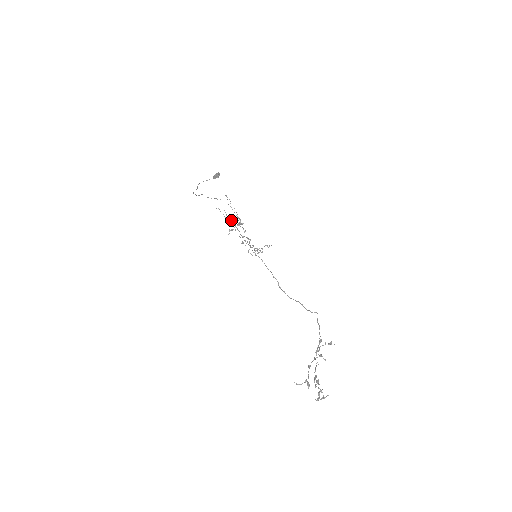
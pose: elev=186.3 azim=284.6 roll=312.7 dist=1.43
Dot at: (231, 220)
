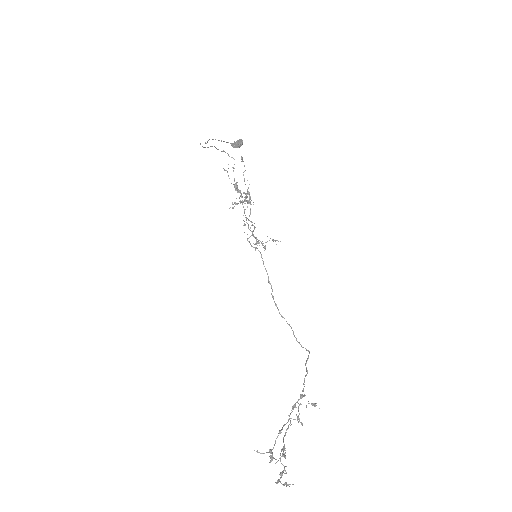
Dot at: (238, 190)
